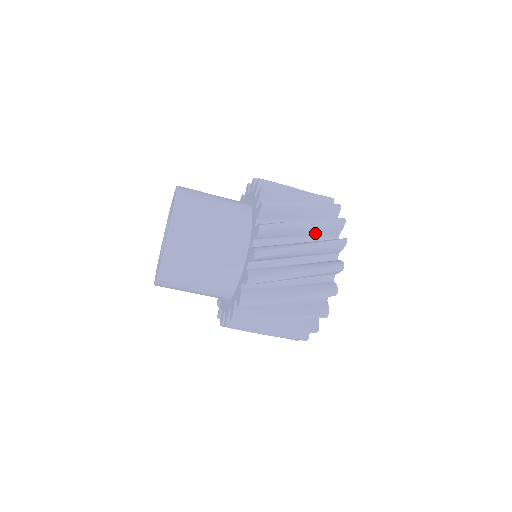
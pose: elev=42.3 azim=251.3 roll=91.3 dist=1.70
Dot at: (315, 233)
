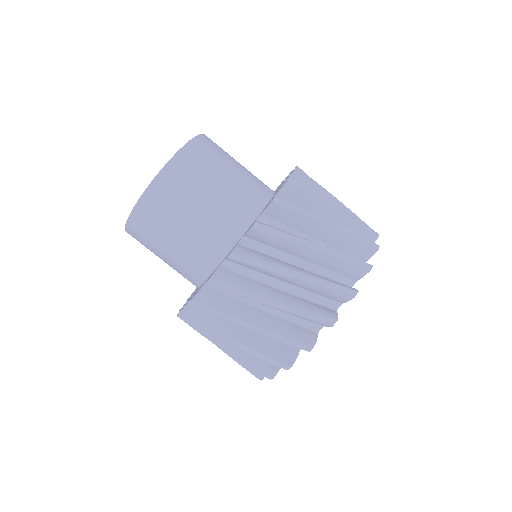
Dot at: occluded
